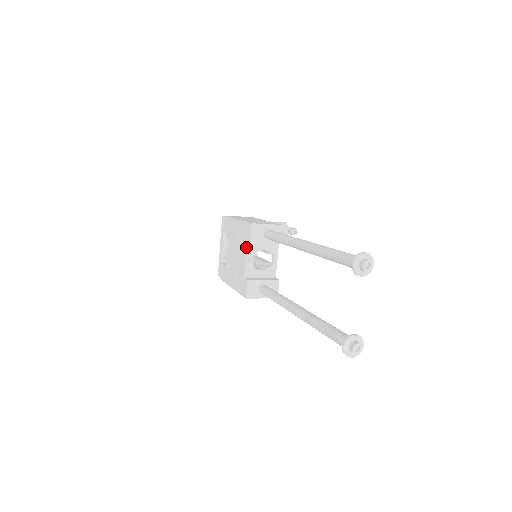
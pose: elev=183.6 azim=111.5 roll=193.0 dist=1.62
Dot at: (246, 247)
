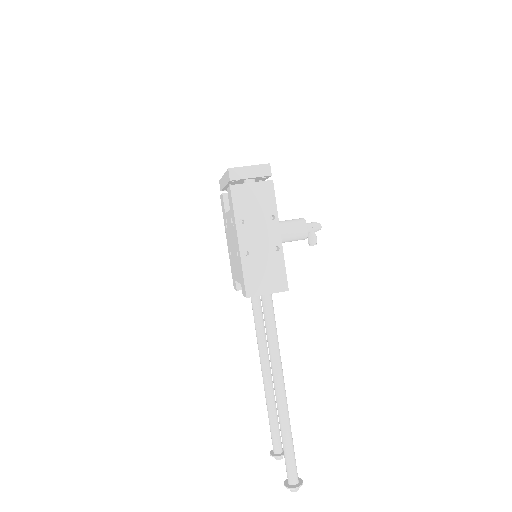
Dot at: (240, 283)
